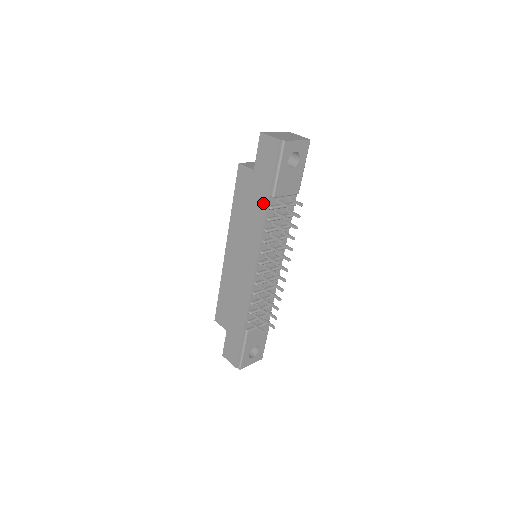
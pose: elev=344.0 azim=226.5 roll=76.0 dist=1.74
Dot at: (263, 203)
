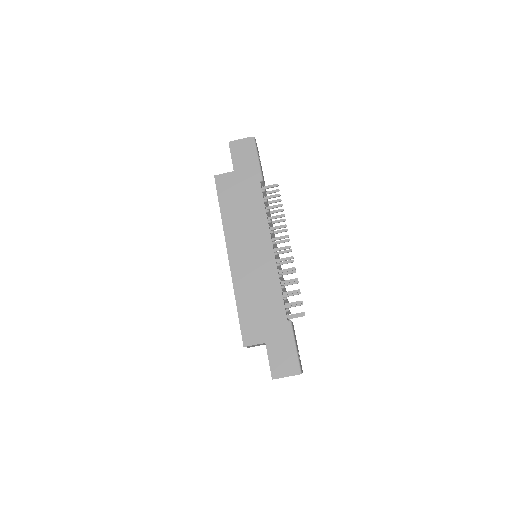
Dot at: (256, 189)
